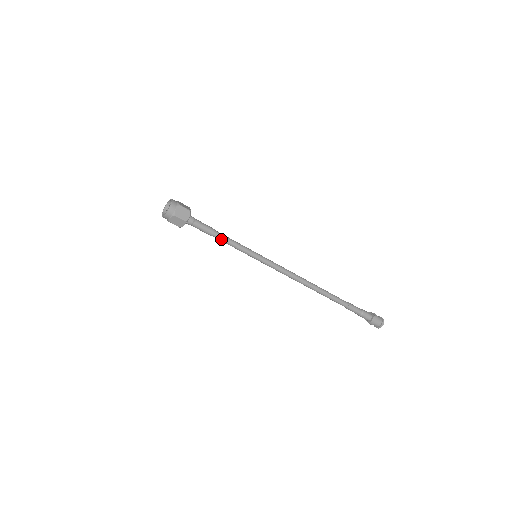
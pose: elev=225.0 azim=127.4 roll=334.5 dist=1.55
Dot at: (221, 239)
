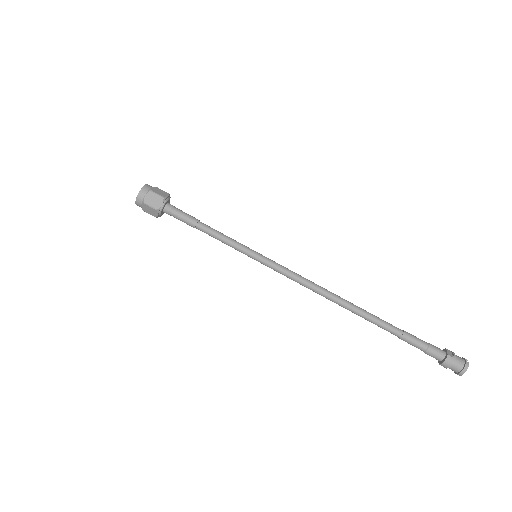
Dot at: (207, 233)
